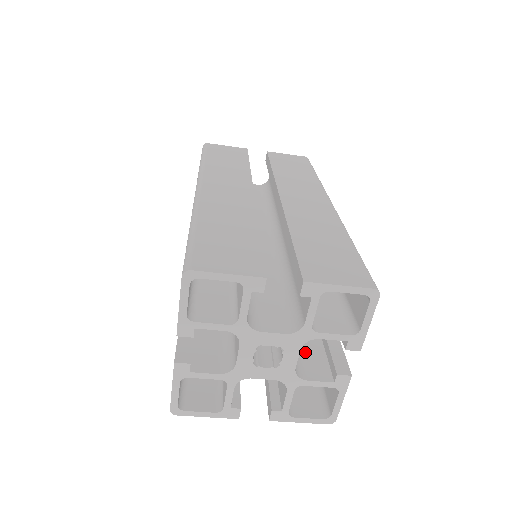
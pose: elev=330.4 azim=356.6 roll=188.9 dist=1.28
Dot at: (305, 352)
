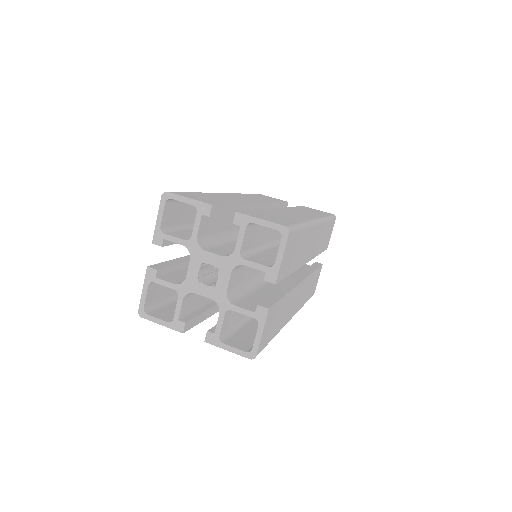
Dot at: (249, 299)
